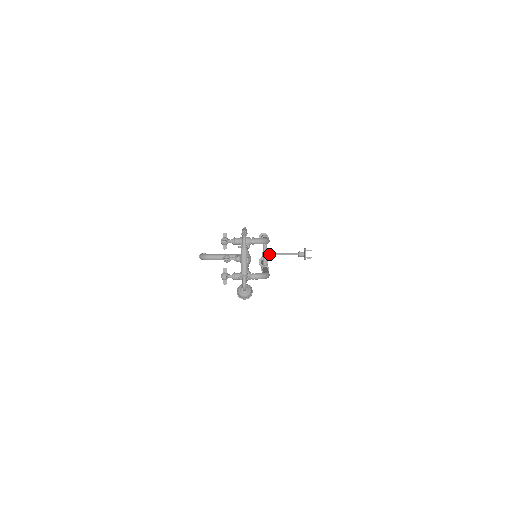
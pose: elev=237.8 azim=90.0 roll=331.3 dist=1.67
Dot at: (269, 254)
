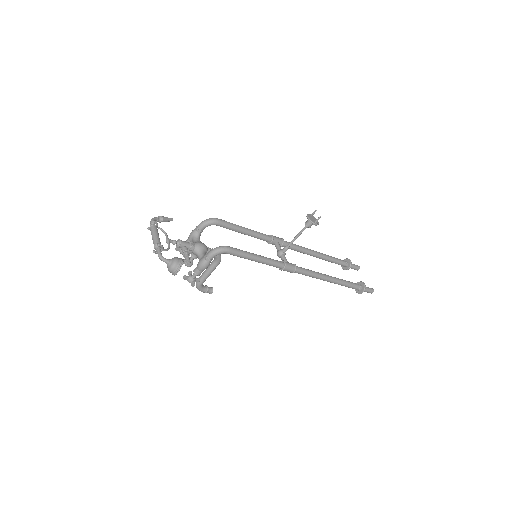
Dot at: (283, 250)
